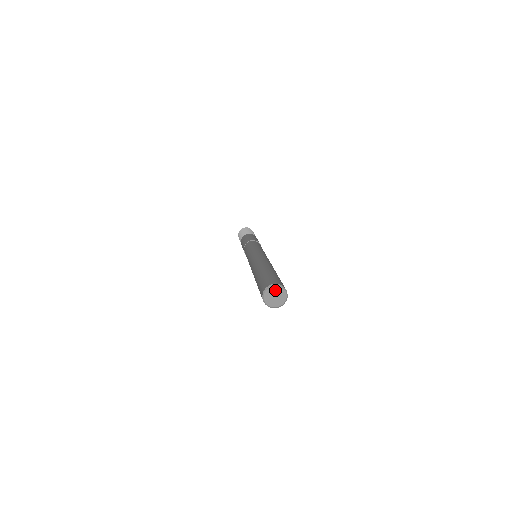
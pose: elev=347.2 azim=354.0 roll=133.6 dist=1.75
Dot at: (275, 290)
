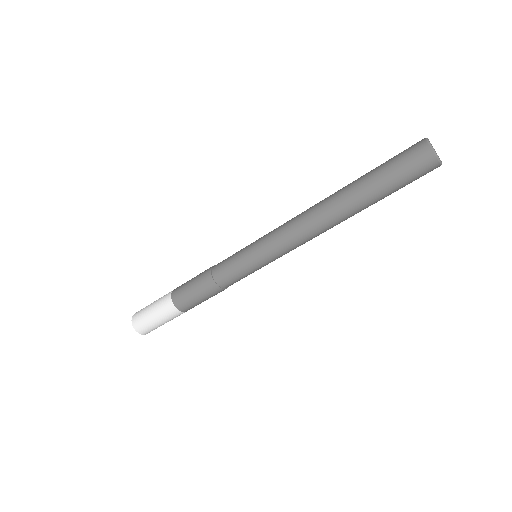
Dot at: occluded
